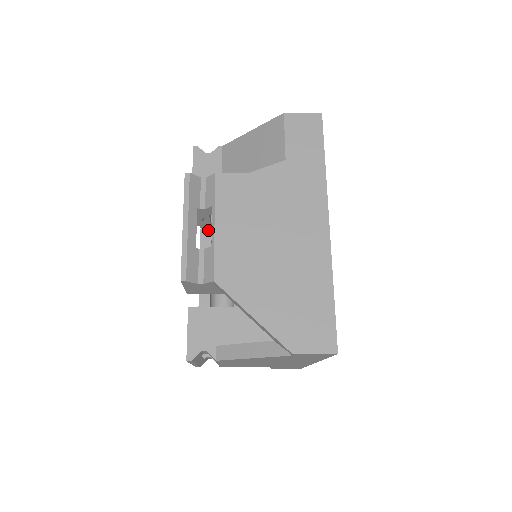
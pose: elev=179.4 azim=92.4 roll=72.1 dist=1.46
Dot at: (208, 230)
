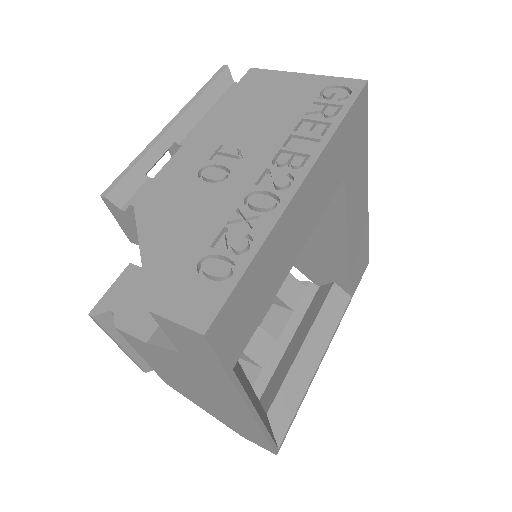
Dot at: occluded
